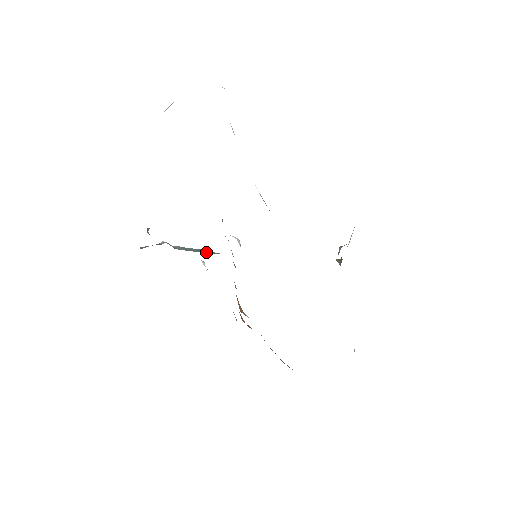
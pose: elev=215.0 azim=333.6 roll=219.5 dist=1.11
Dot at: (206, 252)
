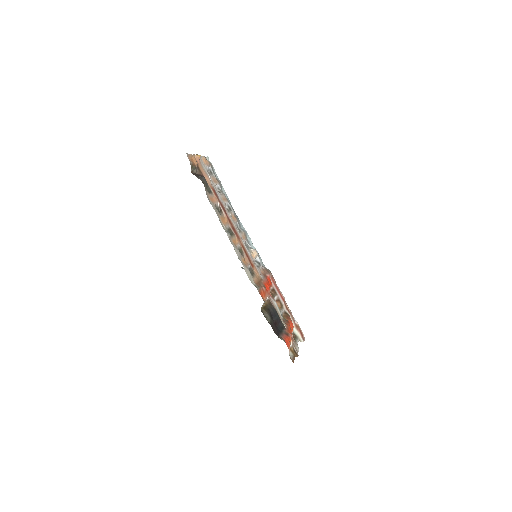
Dot at: occluded
